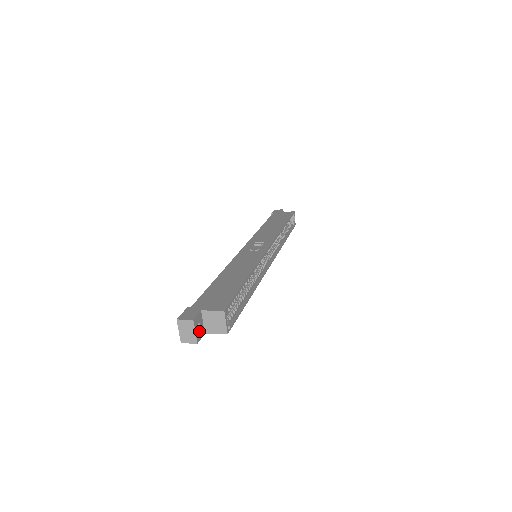
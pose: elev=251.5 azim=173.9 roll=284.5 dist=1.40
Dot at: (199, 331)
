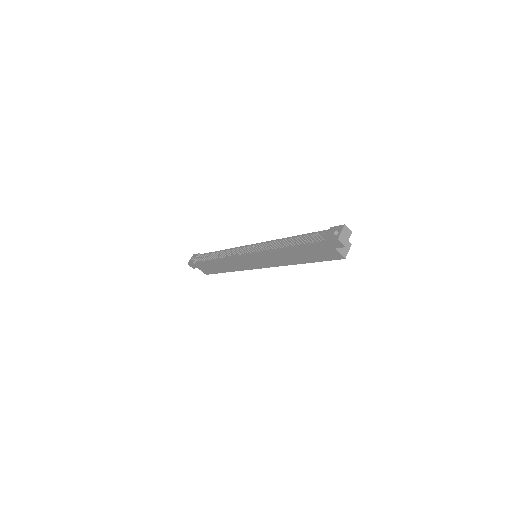
Dot at: occluded
